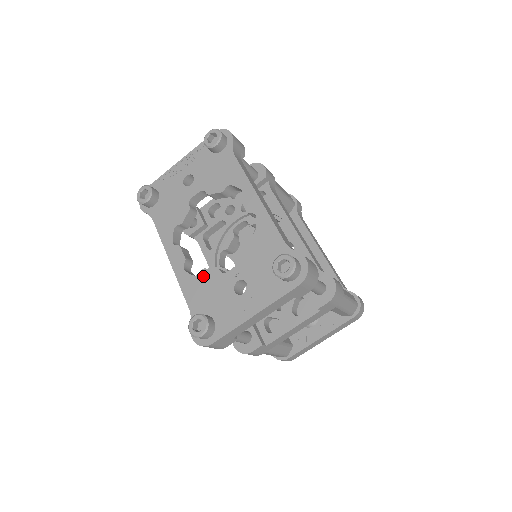
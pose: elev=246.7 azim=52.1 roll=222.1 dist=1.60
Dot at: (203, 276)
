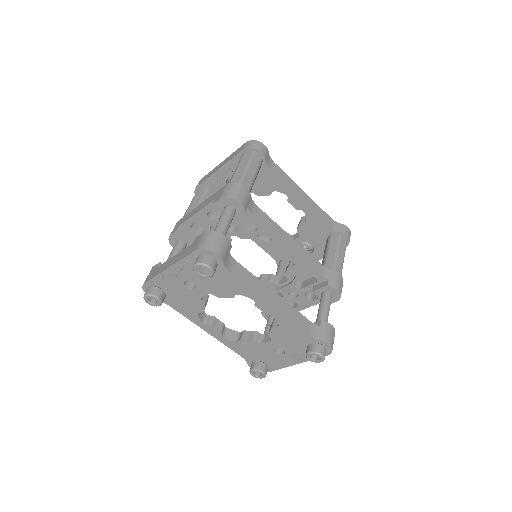
Dot at: (243, 343)
